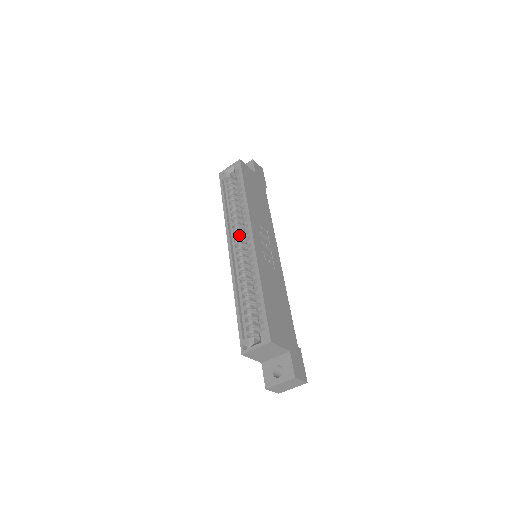
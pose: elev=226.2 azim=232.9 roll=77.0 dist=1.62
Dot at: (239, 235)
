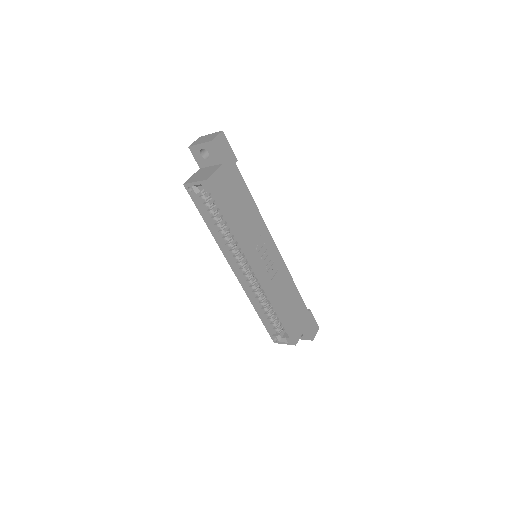
Dot at: (238, 258)
